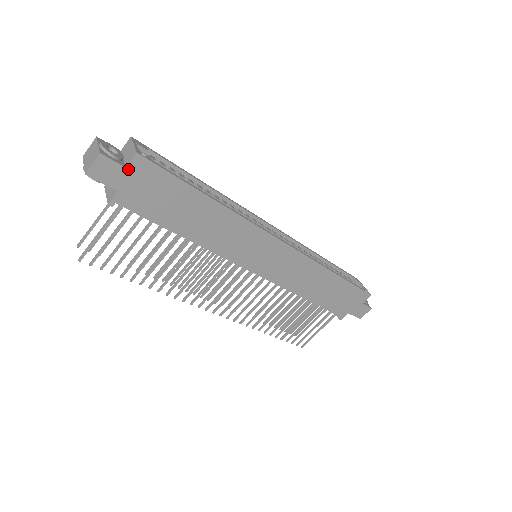
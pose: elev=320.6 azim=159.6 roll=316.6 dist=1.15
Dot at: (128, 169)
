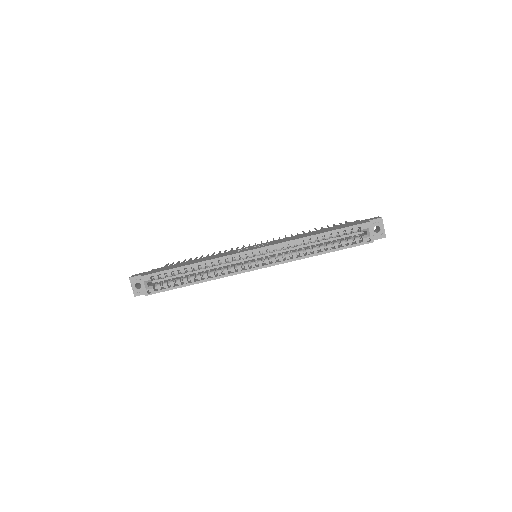
Dot at: occluded
